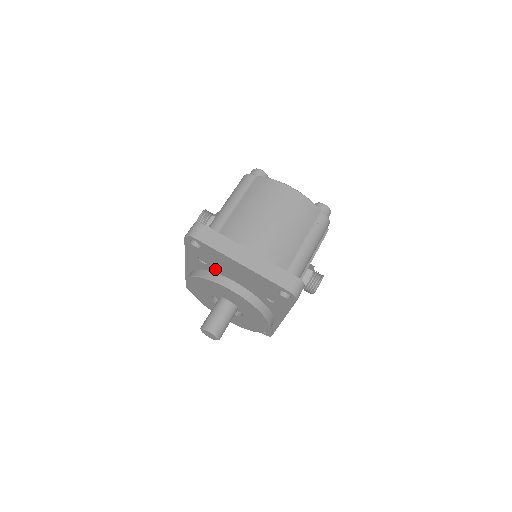
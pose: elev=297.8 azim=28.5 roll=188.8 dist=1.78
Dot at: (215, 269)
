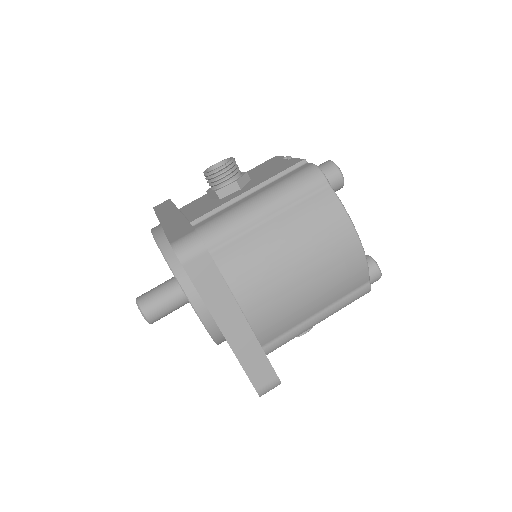
Dot at: occluded
